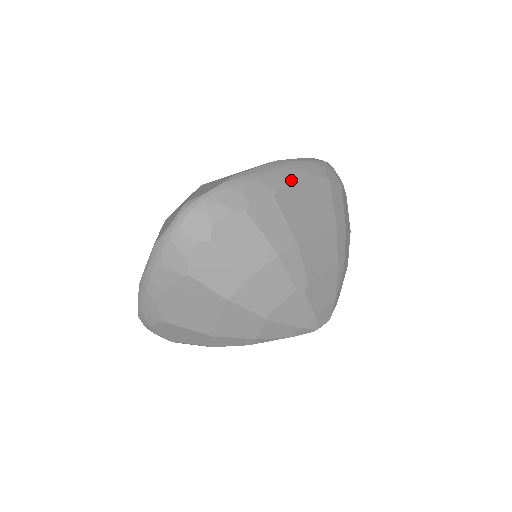
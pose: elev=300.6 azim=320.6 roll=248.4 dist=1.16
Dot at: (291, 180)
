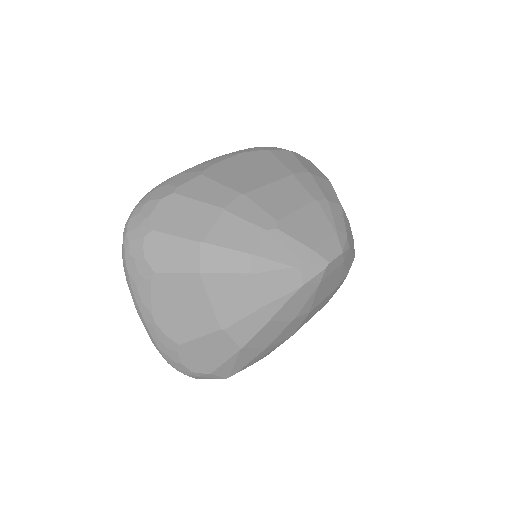
Dot at: (219, 161)
